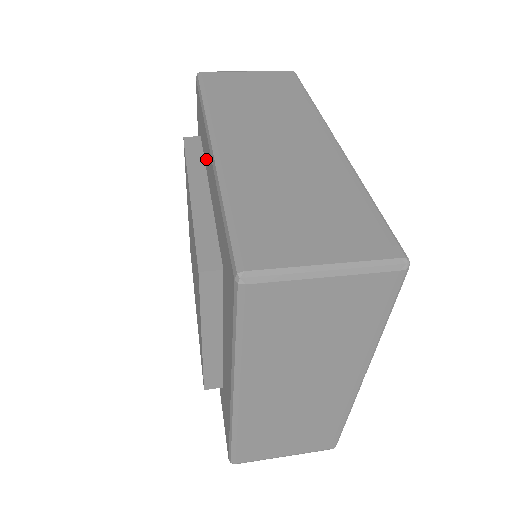
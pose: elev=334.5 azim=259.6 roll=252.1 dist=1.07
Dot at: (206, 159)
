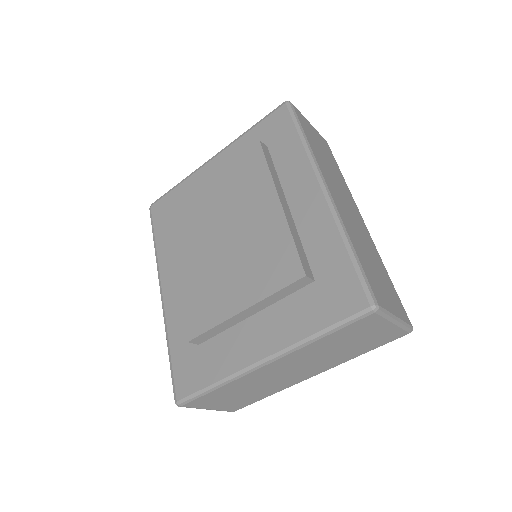
Dot at: (291, 180)
